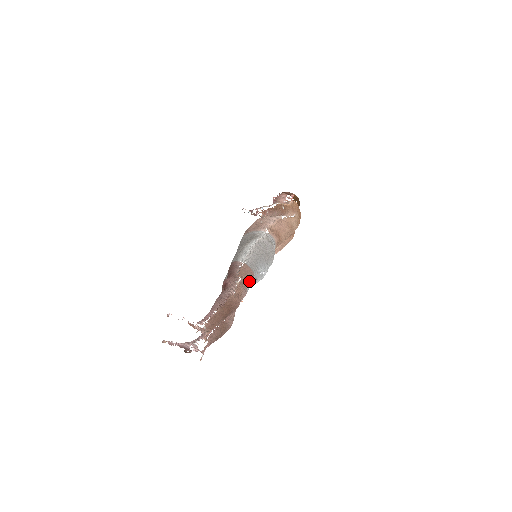
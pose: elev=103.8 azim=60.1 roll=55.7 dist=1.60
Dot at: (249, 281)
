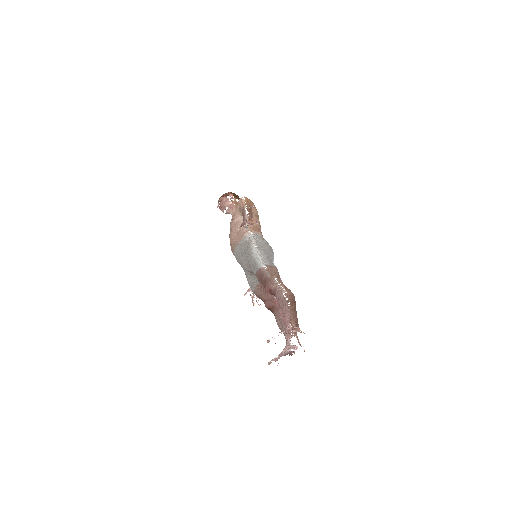
Dot at: (279, 275)
